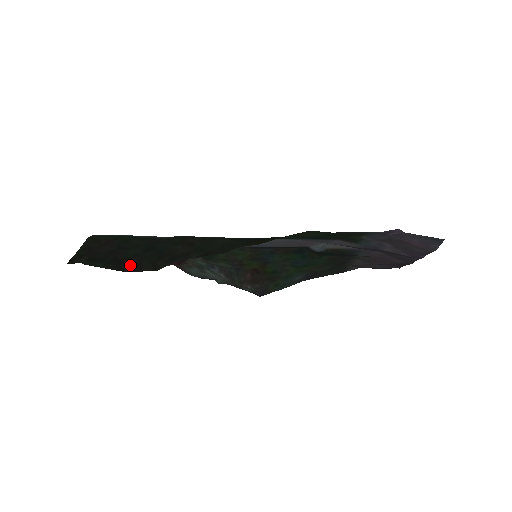
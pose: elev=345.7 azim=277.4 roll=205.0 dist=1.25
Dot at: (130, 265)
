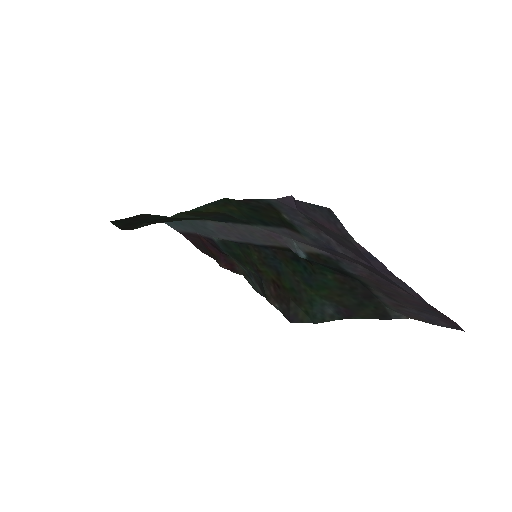
Dot at: (129, 226)
